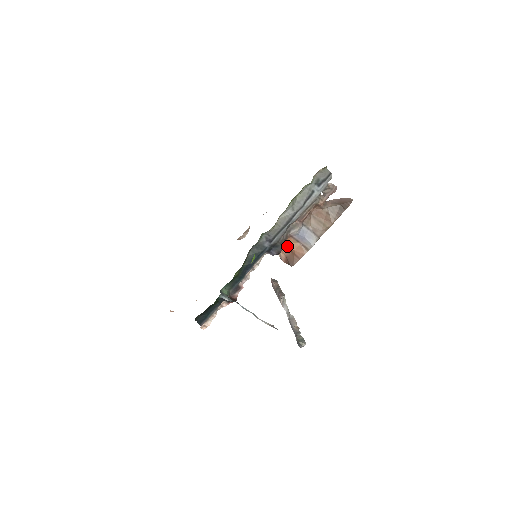
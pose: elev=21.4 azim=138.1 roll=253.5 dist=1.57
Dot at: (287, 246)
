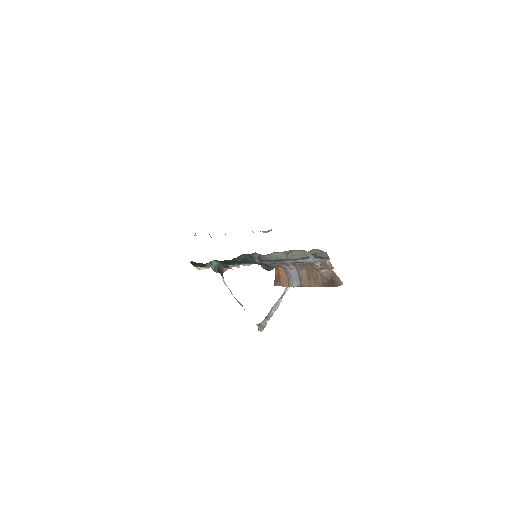
Dot at: (278, 270)
